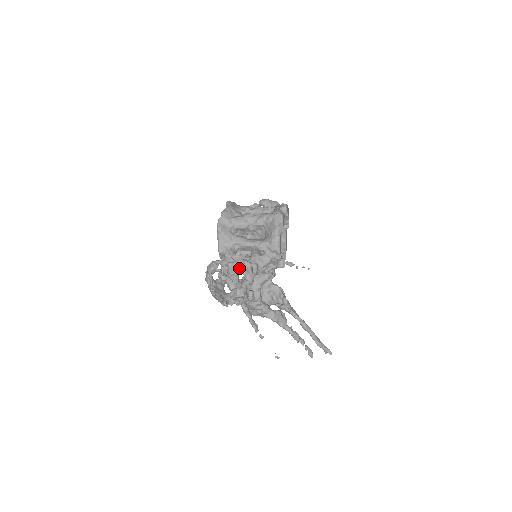
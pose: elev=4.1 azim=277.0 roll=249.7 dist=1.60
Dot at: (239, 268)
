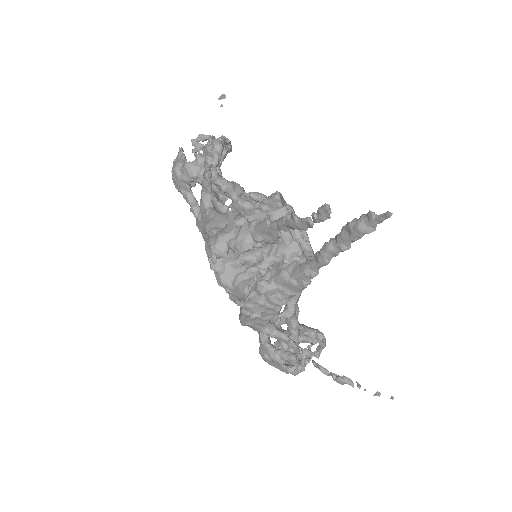
Dot at: occluded
